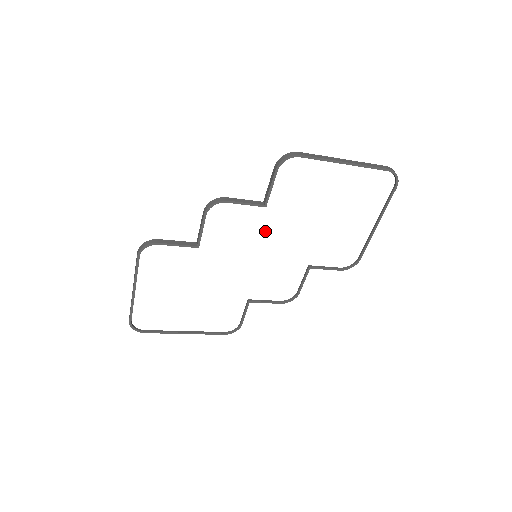
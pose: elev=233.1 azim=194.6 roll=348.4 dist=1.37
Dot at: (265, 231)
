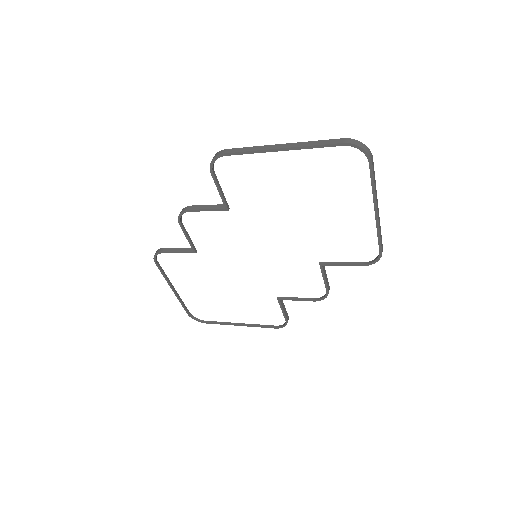
Dot at: (247, 232)
